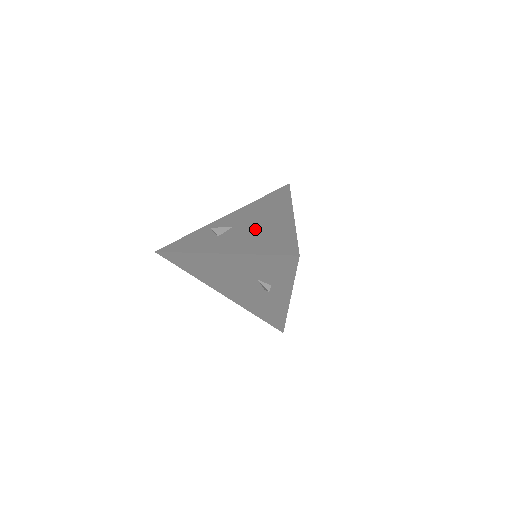
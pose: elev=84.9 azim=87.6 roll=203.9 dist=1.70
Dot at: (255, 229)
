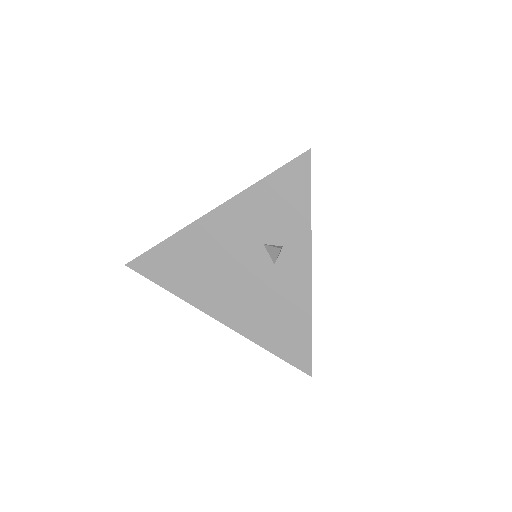
Dot at: occluded
